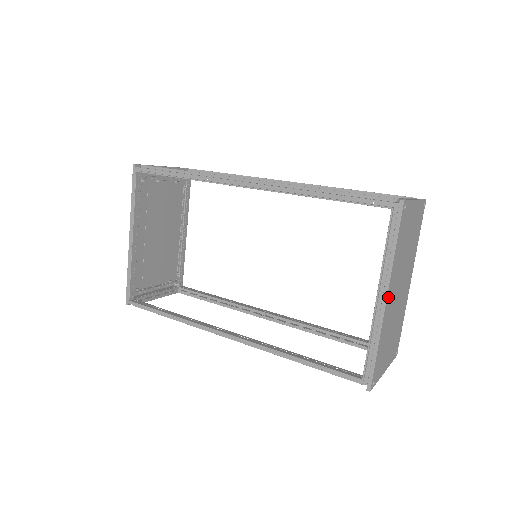
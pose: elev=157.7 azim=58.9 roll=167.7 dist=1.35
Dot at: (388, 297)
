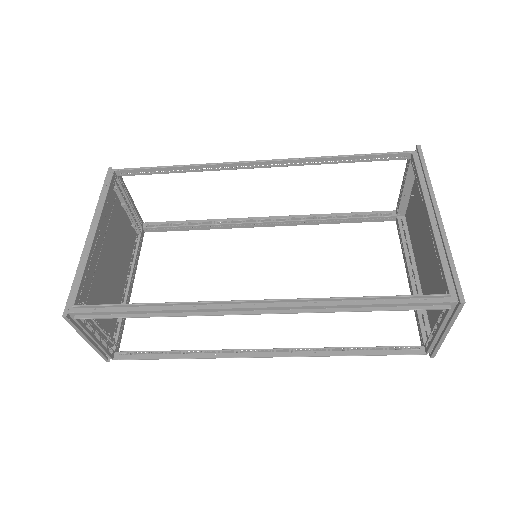
Dot at: occluded
